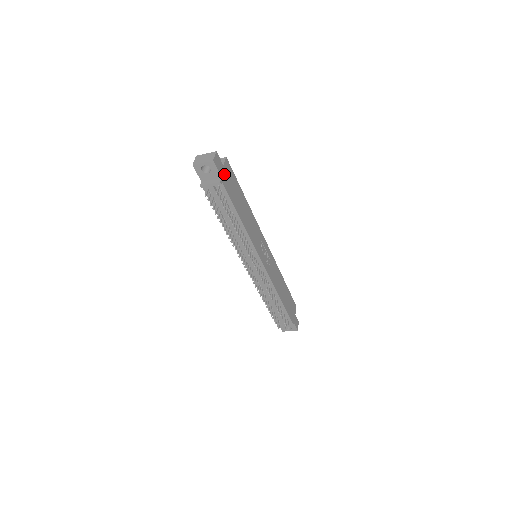
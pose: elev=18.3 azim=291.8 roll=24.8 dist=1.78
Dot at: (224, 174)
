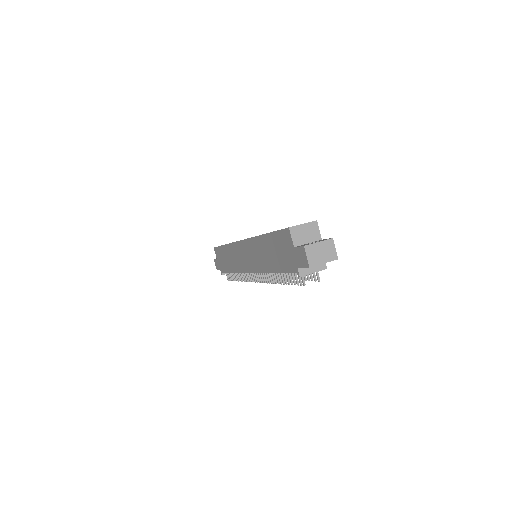
Dot at: occluded
